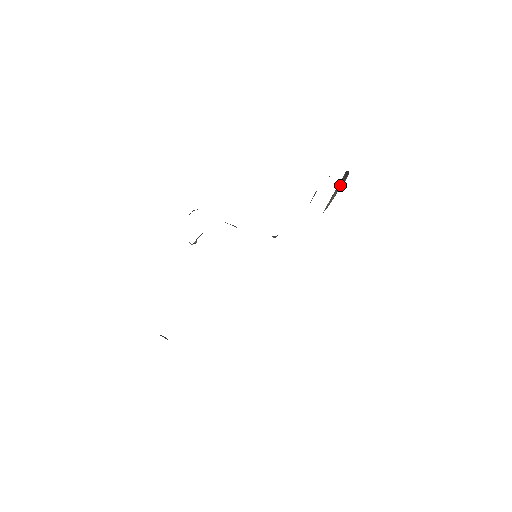
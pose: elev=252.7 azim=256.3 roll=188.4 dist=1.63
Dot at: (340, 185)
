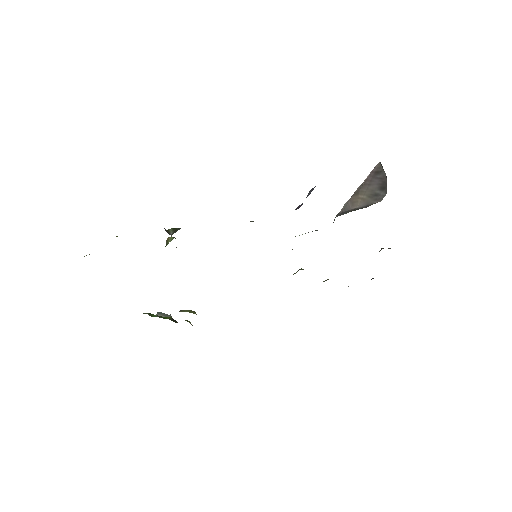
Dot at: (371, 190)
